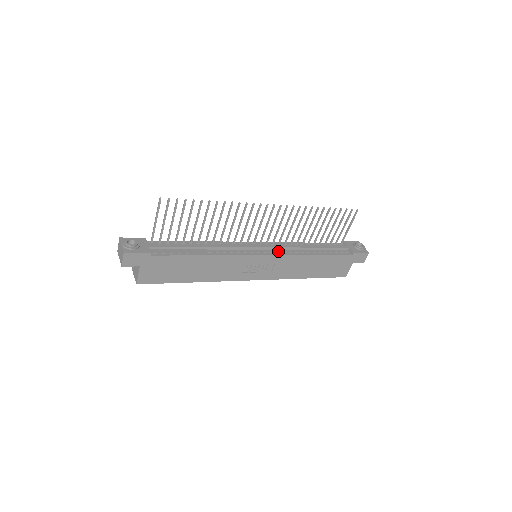
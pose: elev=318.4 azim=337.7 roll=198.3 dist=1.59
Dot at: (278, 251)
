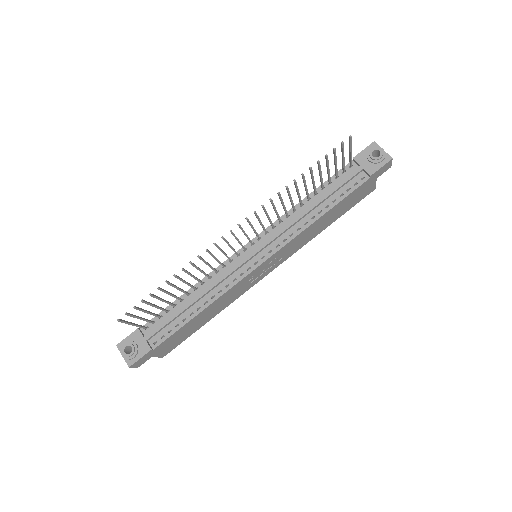
Dot at: (276, 243)
